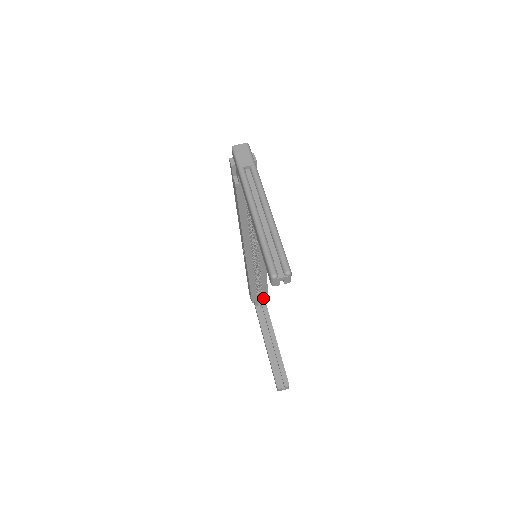
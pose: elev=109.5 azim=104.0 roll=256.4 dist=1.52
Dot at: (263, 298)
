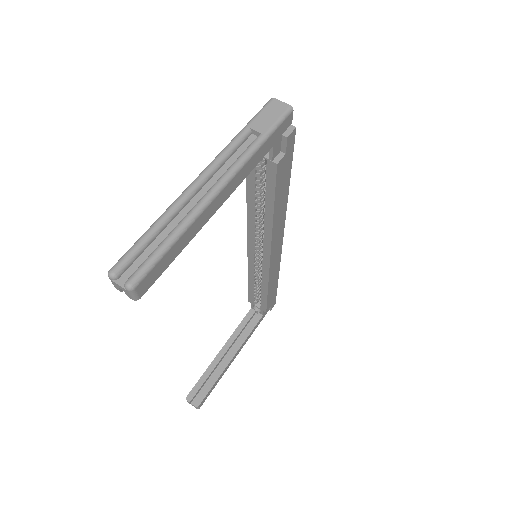
Dot at: (261, 307)
